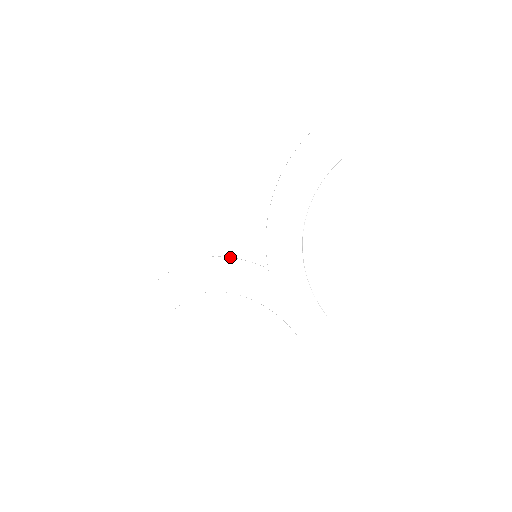
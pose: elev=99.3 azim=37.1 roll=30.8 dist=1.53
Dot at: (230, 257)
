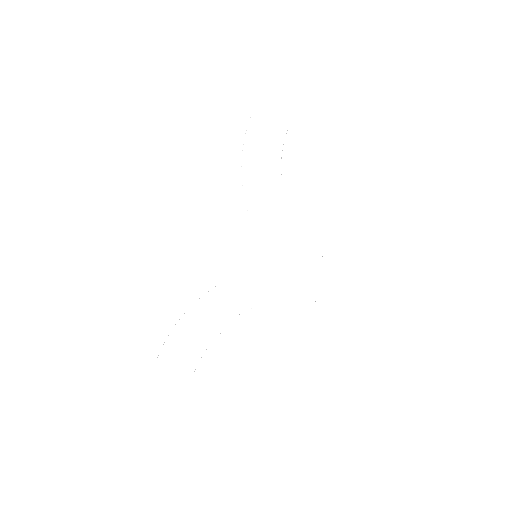
Dot at: occluded
